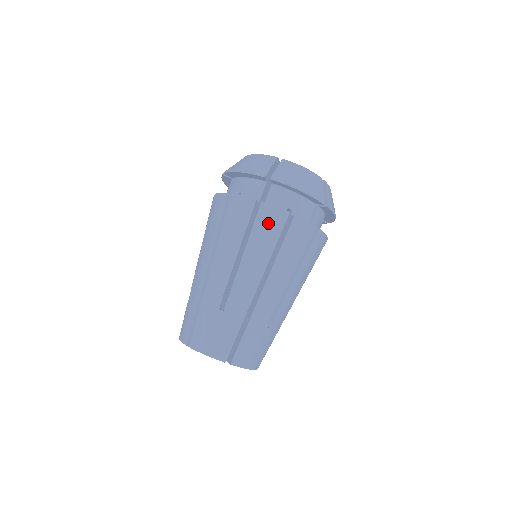
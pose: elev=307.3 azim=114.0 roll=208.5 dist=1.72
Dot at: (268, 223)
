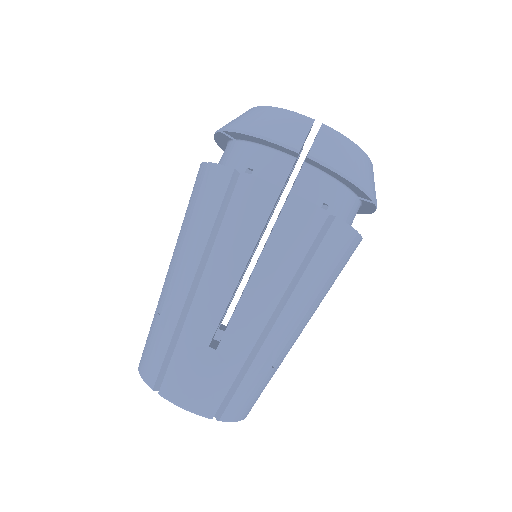
Dot at: (210, 189)
